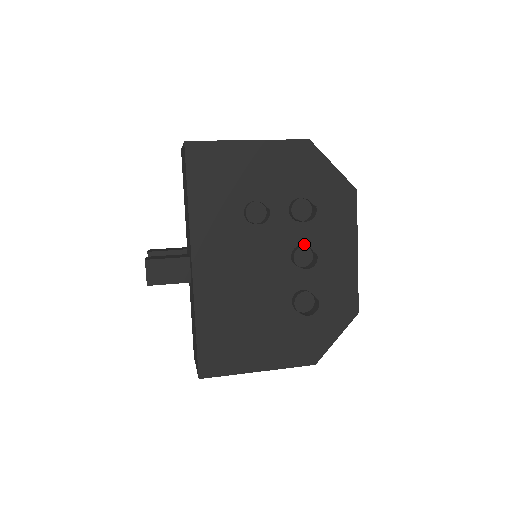
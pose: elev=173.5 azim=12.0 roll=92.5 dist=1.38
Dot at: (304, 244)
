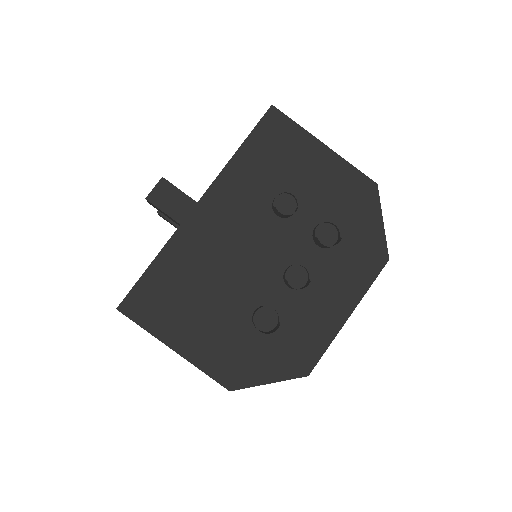
Dot at: (306, 268)
